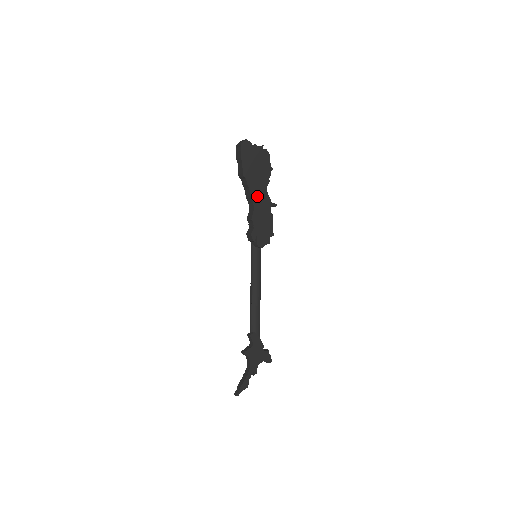
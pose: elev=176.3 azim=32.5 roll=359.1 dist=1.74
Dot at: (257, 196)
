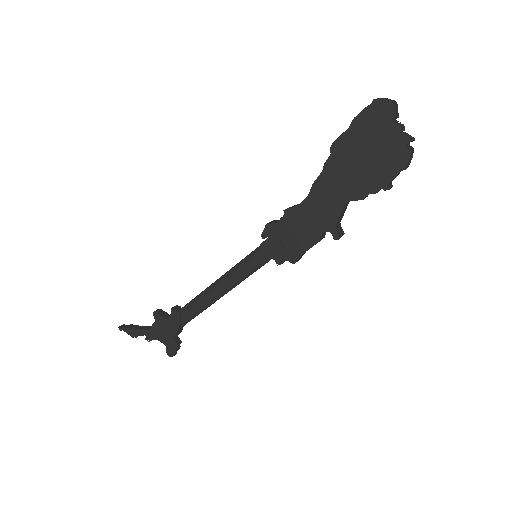
Dot at: (323, 194)
